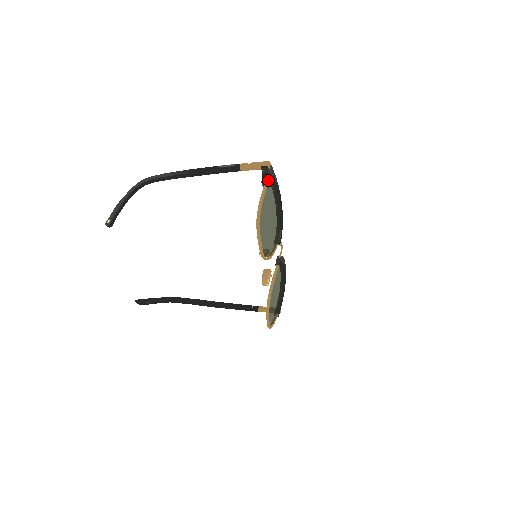
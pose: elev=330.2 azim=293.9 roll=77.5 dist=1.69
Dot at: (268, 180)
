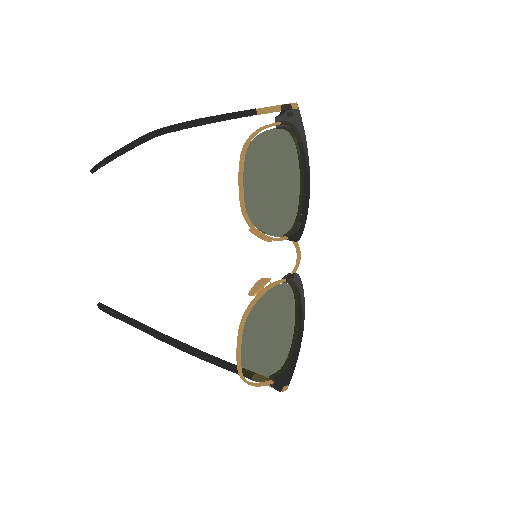
Dot at: (285, 117)
